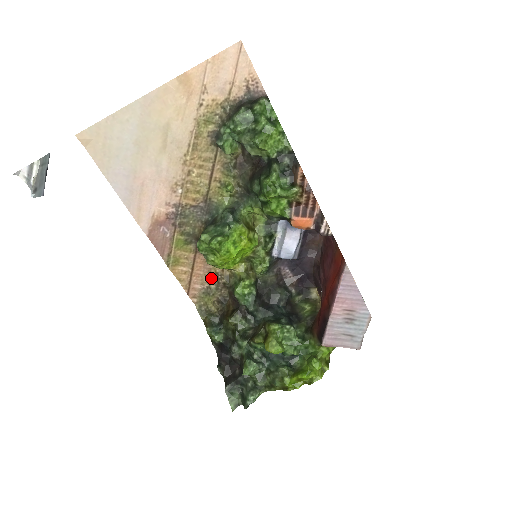
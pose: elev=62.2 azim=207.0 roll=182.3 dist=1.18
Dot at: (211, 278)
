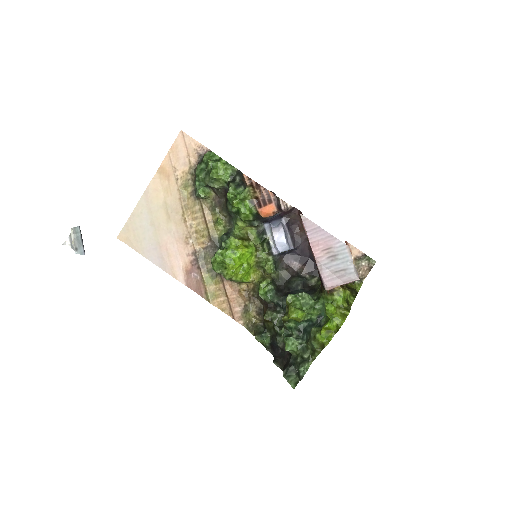
Dot at: (243, 297)
